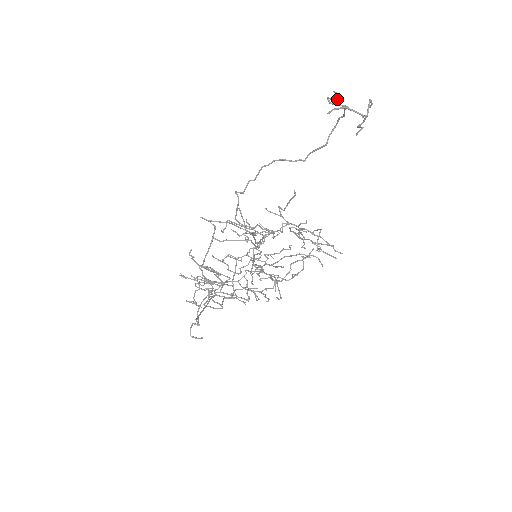
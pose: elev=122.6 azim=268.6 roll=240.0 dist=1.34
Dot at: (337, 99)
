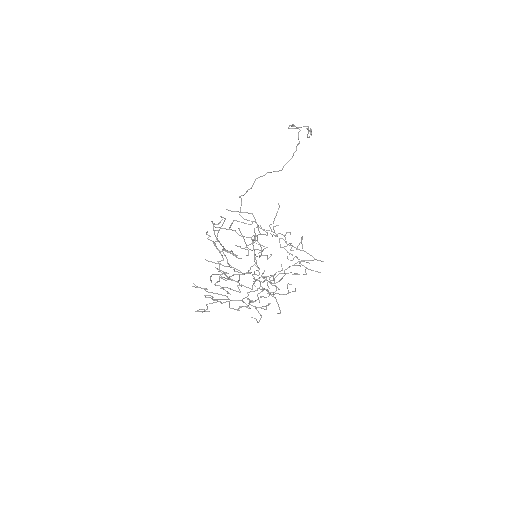
Dot at: occluded
